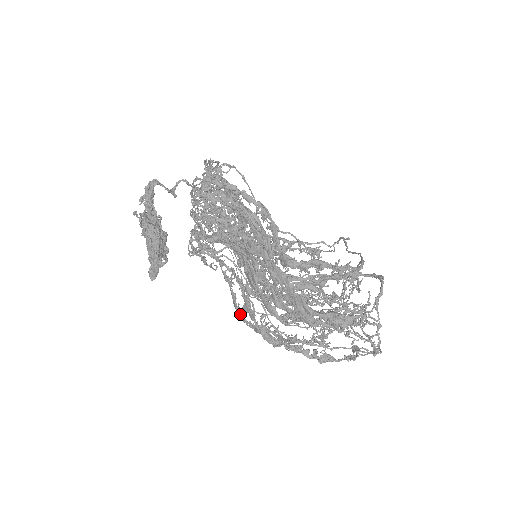
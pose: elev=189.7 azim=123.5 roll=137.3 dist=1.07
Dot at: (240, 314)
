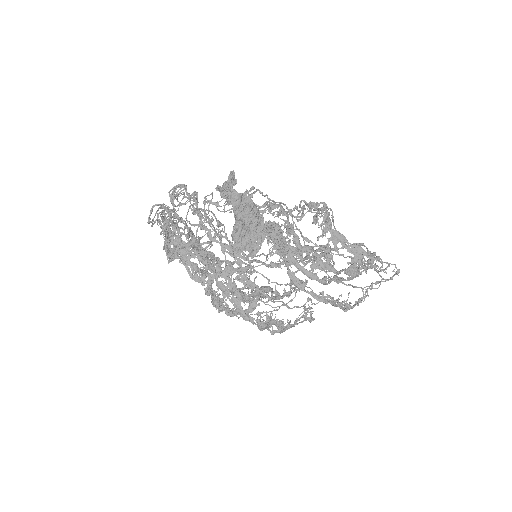
Dot at: (247, 315)
